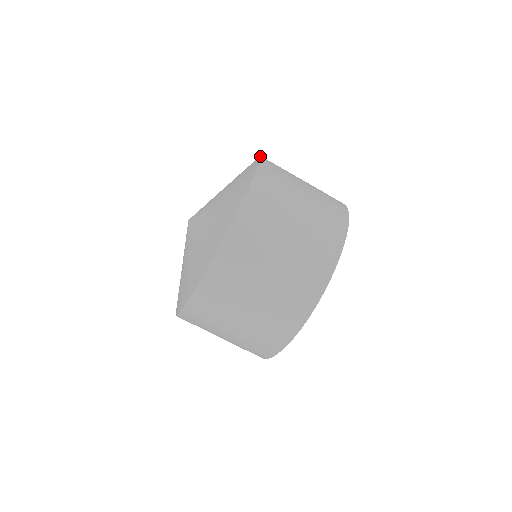
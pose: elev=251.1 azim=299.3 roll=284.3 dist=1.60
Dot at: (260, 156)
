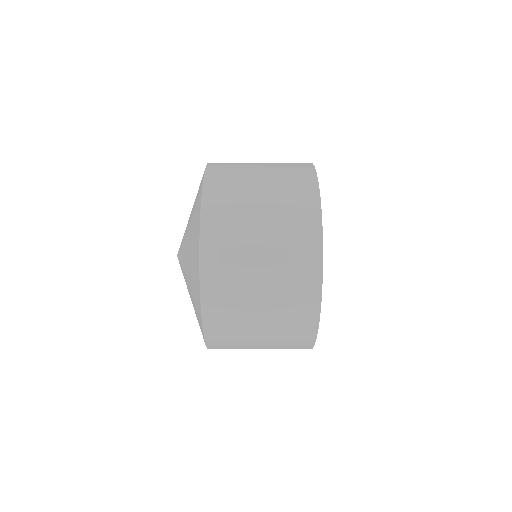
Dot at: (198, 241)
